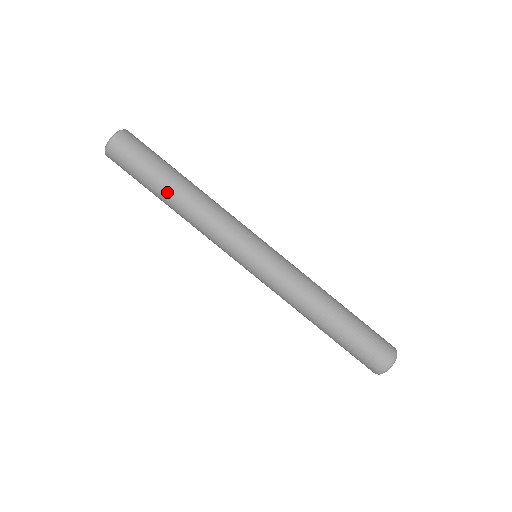
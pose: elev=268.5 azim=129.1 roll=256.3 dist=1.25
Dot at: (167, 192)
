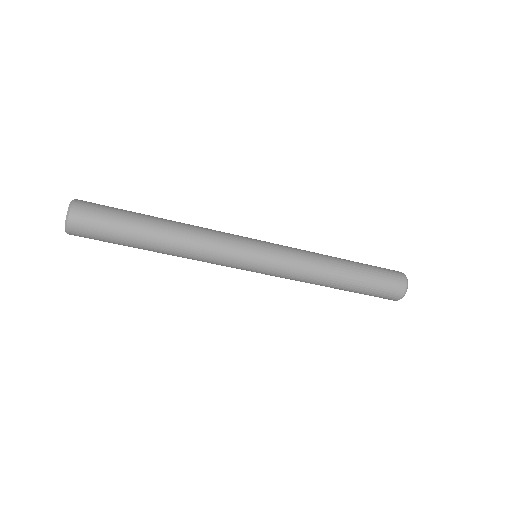
Dot at: (148, 250)
